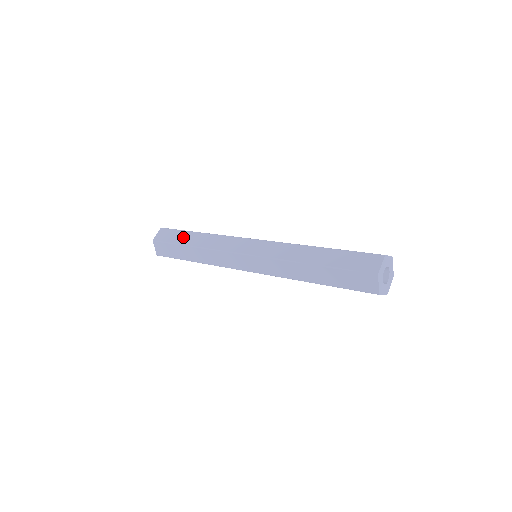
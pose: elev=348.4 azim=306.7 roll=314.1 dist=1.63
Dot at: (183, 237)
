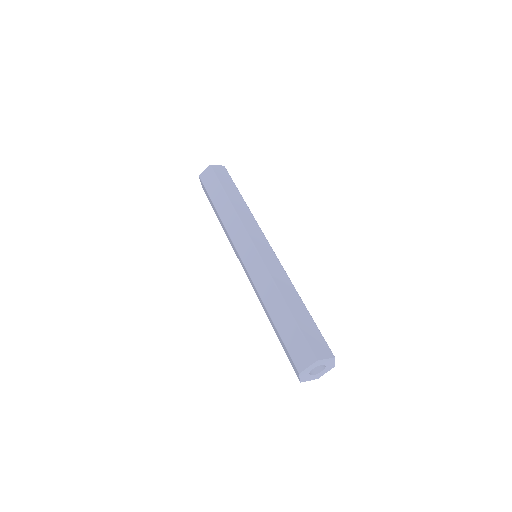
Dot at: (216, 193)
